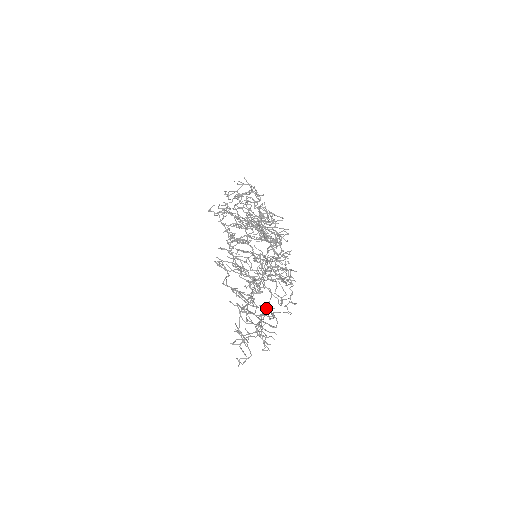
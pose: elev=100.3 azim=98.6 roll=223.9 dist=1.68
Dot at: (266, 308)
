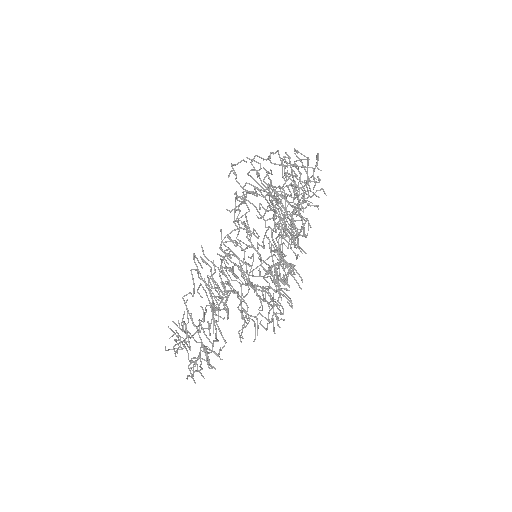
Dot at: (214, 351)
